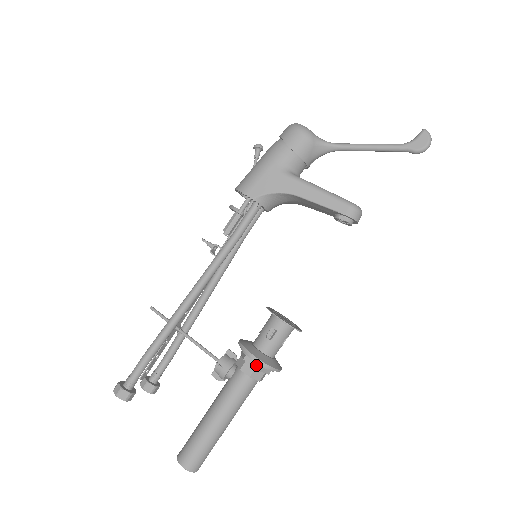
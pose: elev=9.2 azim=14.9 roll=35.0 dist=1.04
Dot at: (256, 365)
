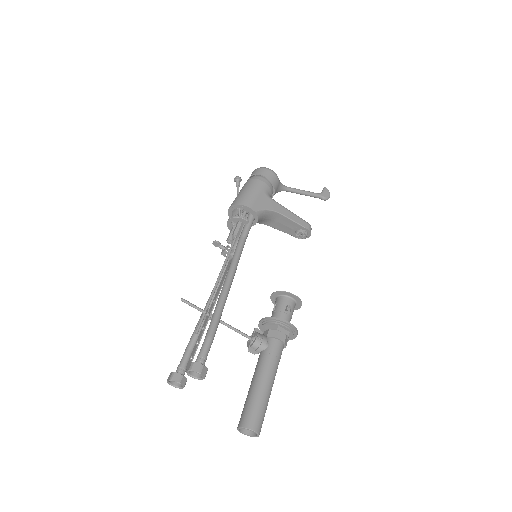
Dot at: (287, 332)
